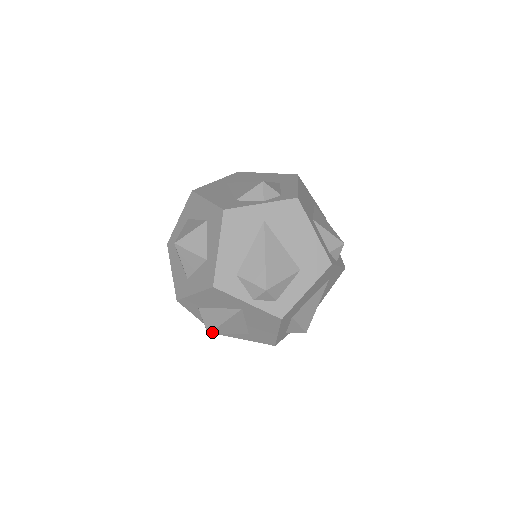
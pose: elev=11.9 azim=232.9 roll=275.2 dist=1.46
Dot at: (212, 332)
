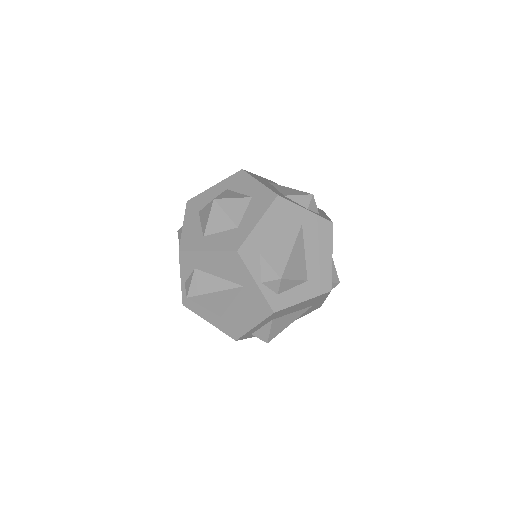
Dot at: (283, 274)
